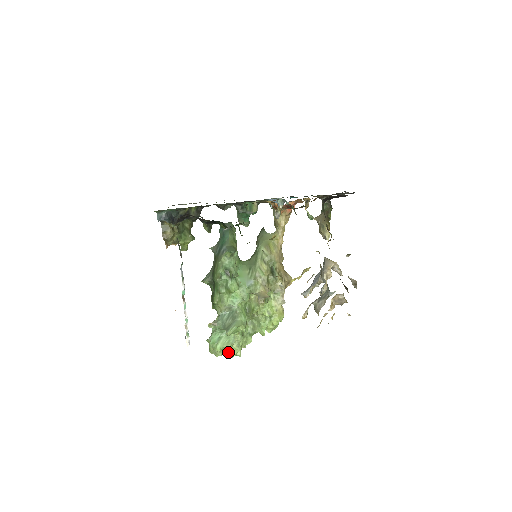
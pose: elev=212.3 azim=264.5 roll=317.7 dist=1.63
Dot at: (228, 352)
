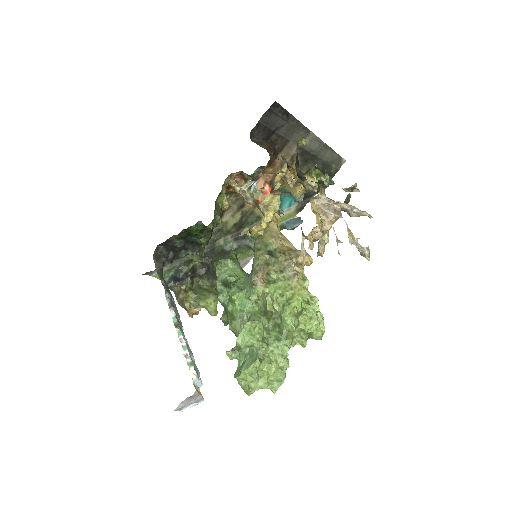
Dot at: (264, 379)
